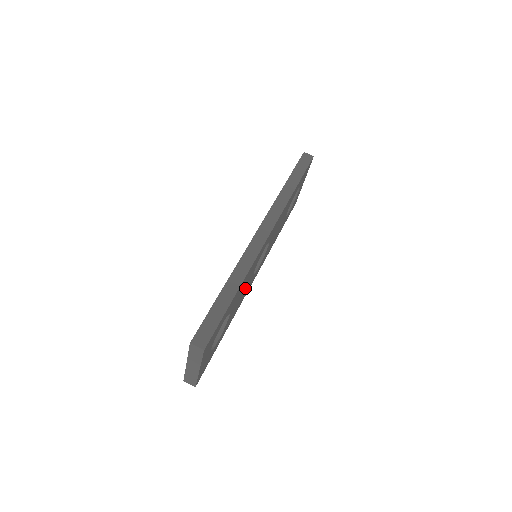
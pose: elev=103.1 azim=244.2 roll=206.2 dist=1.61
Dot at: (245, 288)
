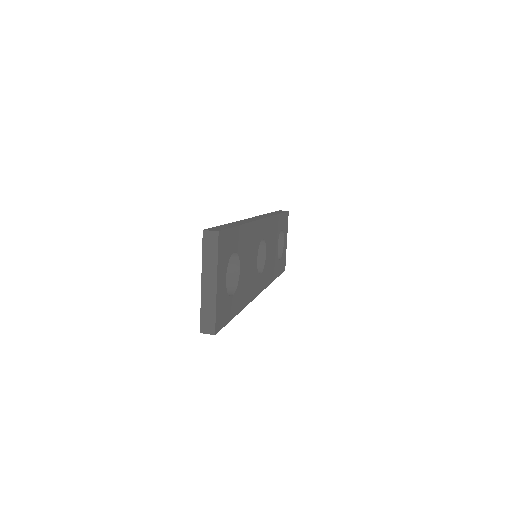
Dot at: (251, 268)
